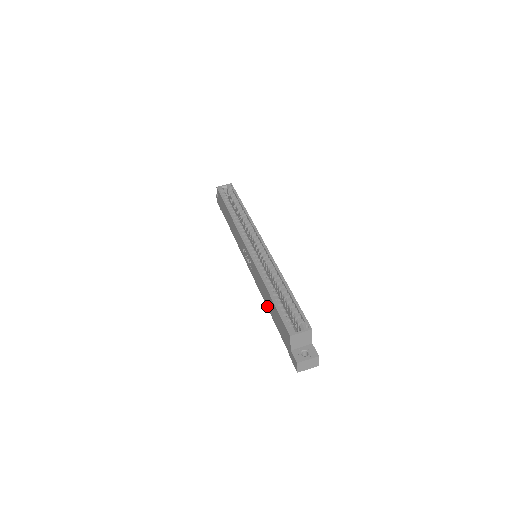
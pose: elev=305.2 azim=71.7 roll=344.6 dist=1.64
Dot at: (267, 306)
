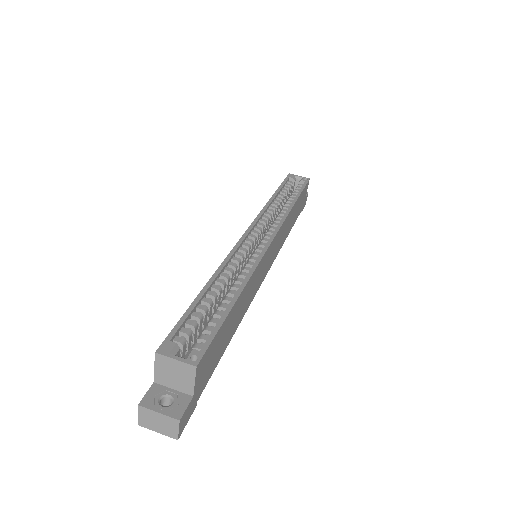
Dot at: occluded
